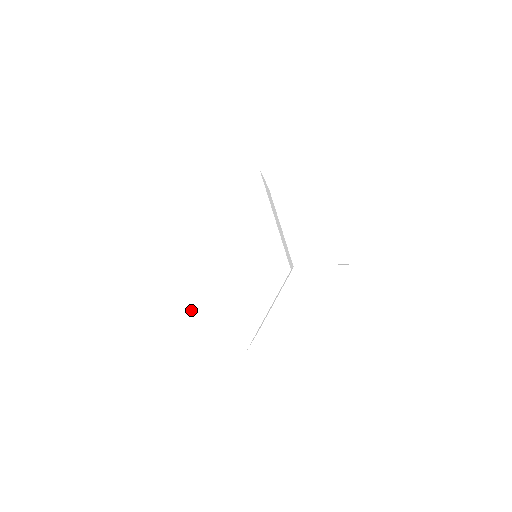
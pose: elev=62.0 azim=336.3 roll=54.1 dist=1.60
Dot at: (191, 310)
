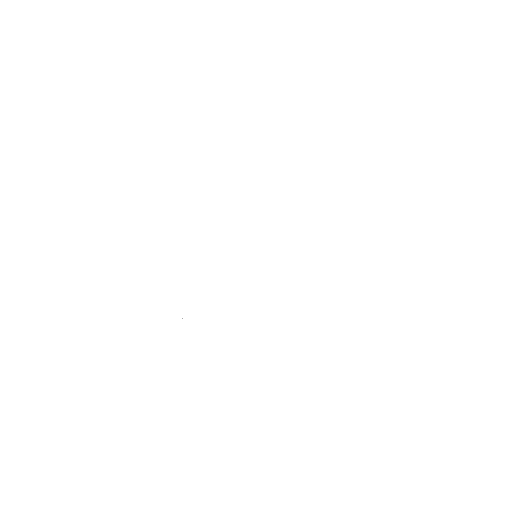
Dot at: (285, 334)
